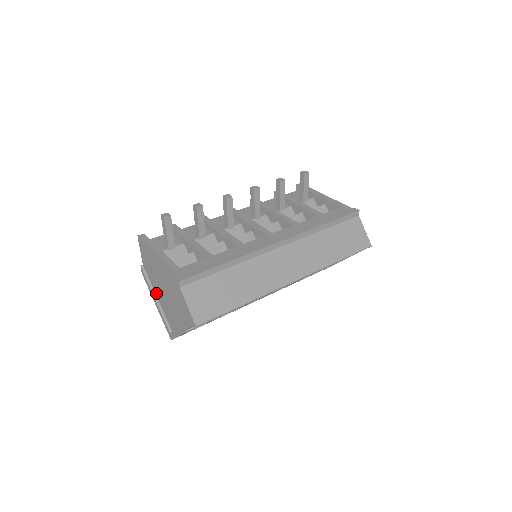
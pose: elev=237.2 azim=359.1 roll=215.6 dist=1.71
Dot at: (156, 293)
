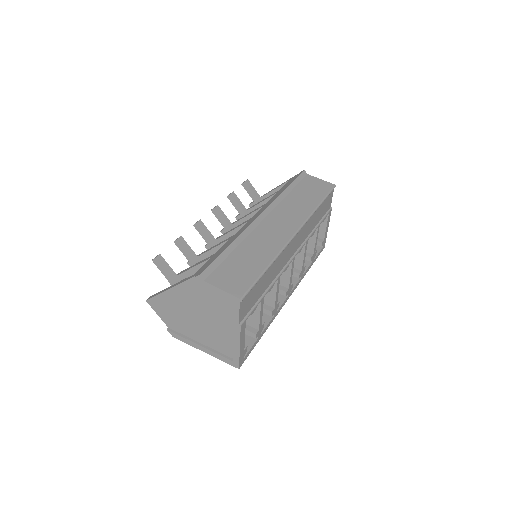
Dot at: (196, 339)
